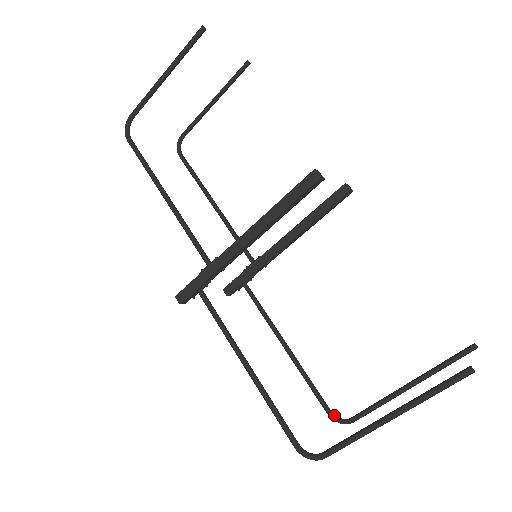
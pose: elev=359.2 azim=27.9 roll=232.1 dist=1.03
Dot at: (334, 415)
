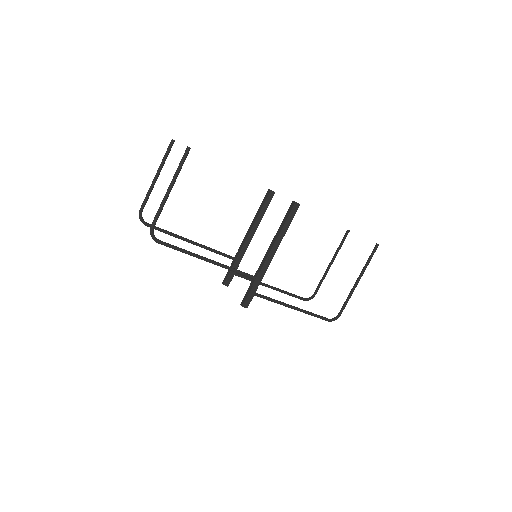
Dot at: (307, 299)
